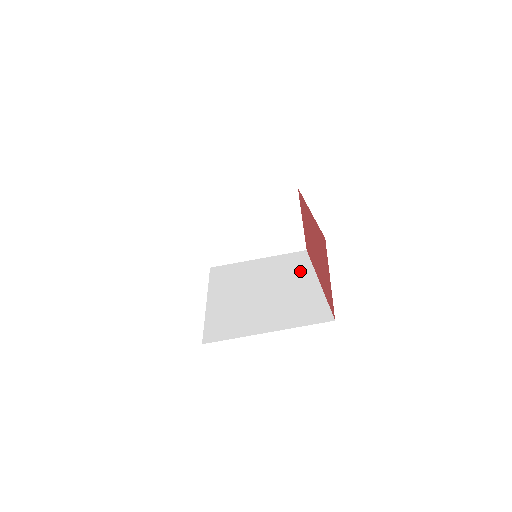
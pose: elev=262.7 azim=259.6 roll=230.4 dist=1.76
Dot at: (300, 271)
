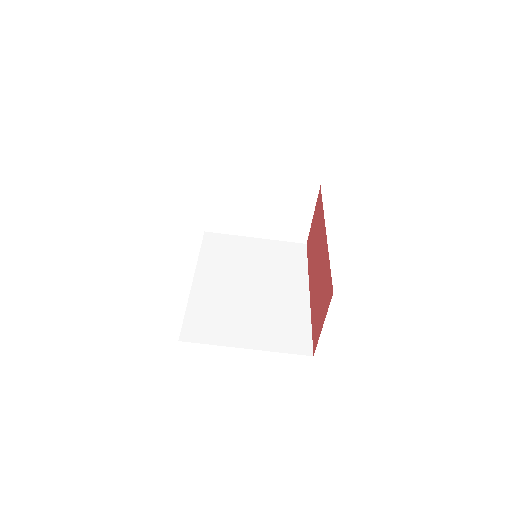
Dot at: (294, 273)
